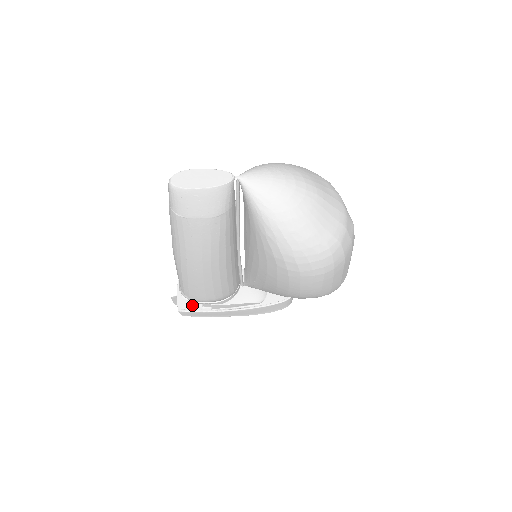
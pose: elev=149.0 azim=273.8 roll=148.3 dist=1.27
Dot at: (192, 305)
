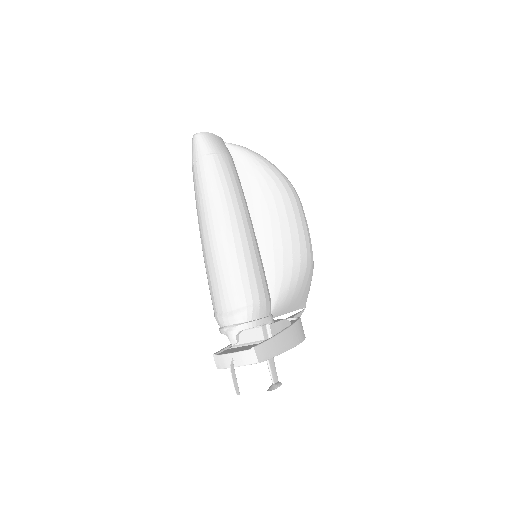
Dot at: occluded
